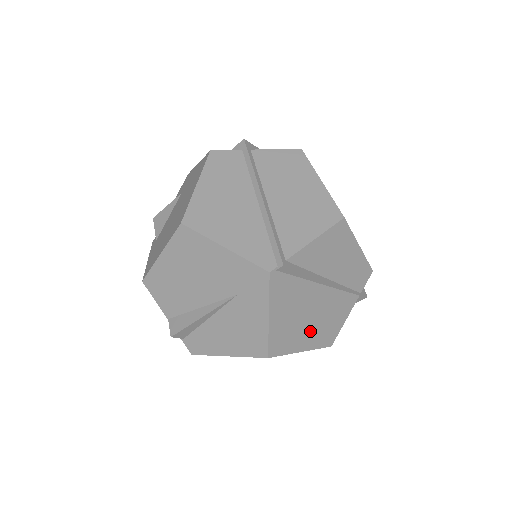
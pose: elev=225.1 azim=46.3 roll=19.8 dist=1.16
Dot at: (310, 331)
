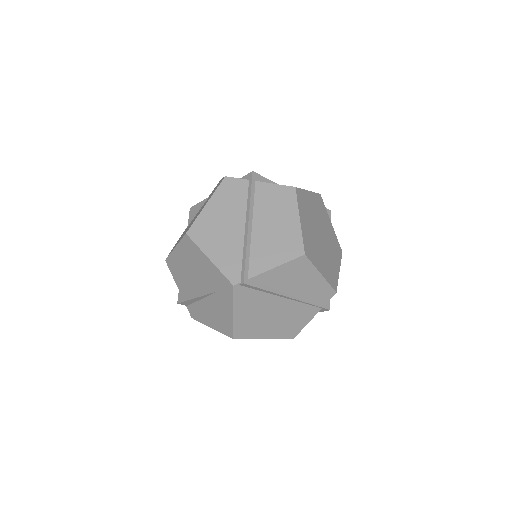
Dot at: (272, 326)
